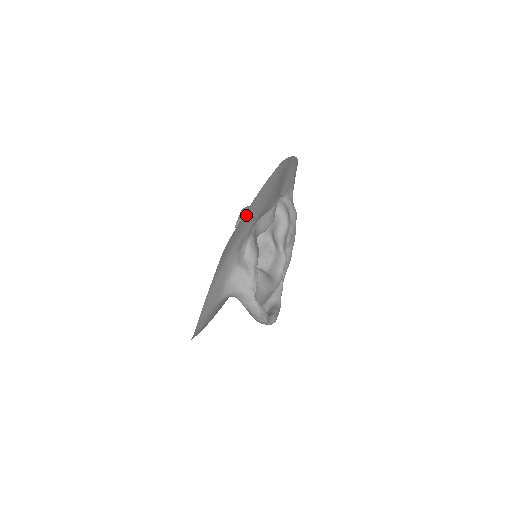
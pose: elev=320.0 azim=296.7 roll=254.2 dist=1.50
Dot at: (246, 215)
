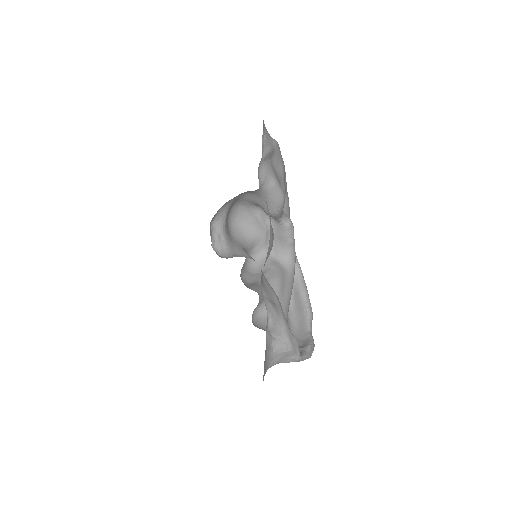
Dot at: occluded
